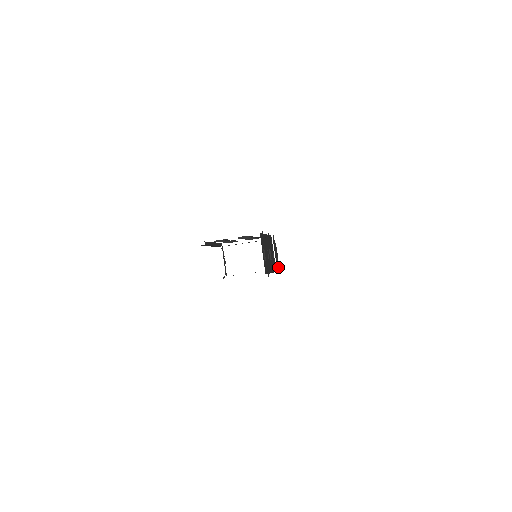
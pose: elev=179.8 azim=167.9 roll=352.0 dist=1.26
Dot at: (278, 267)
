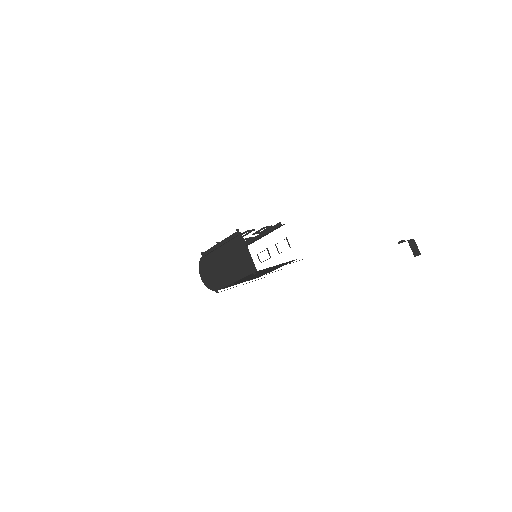
Dot at: occluded
